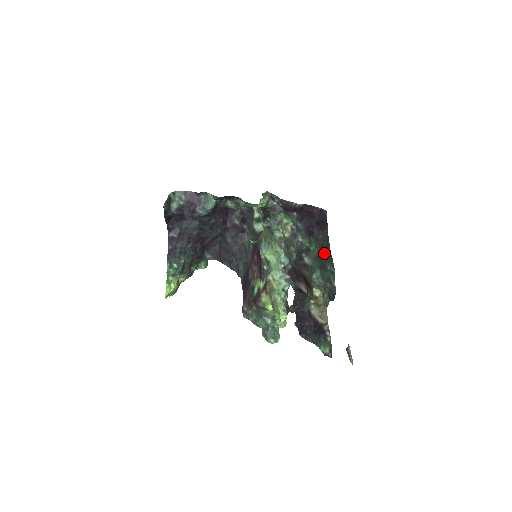
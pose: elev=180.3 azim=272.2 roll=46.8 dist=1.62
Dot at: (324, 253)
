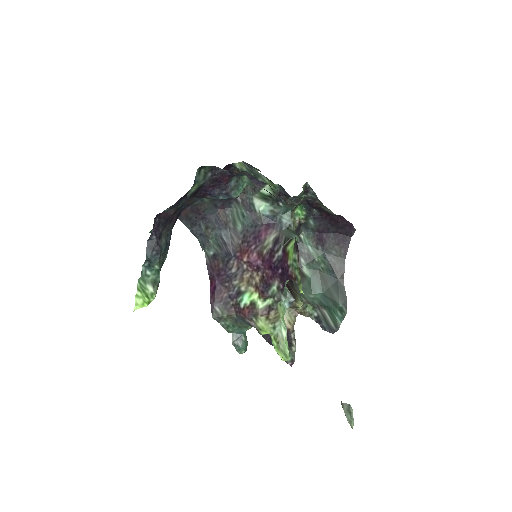
Dot at: (334, 278)
